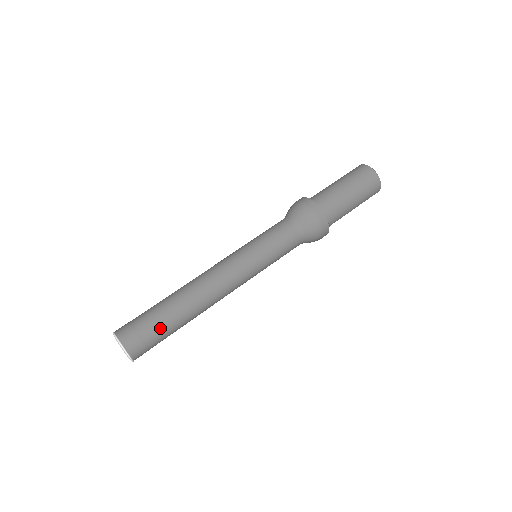
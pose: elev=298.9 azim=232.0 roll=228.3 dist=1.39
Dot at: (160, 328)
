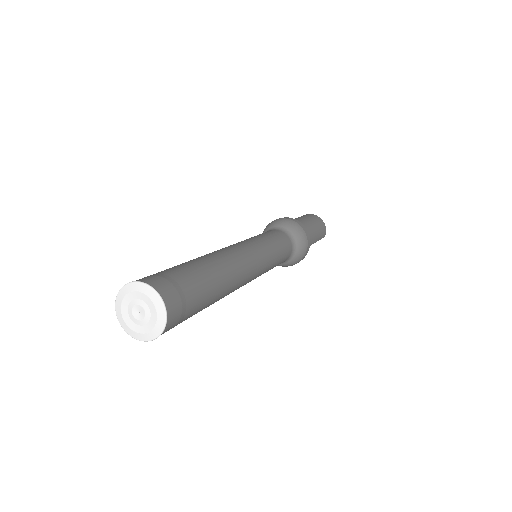
Dot at: (196, 282)
